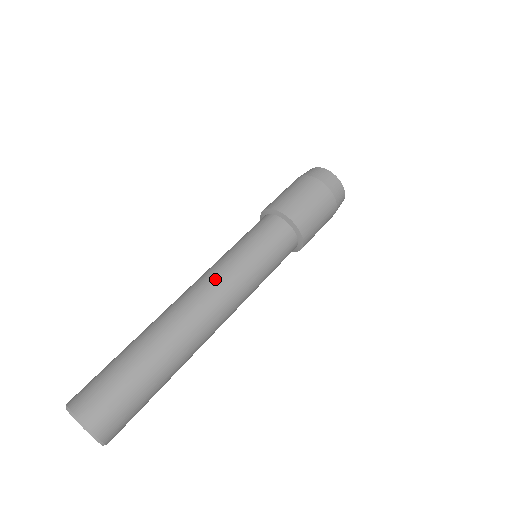
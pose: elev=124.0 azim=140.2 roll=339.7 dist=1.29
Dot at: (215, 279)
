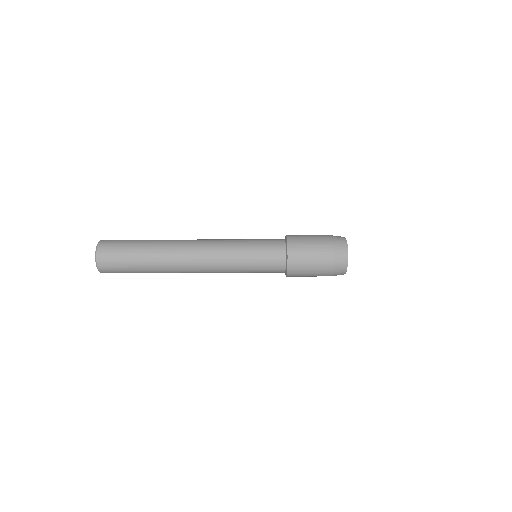
Dot at: (215, 240)
